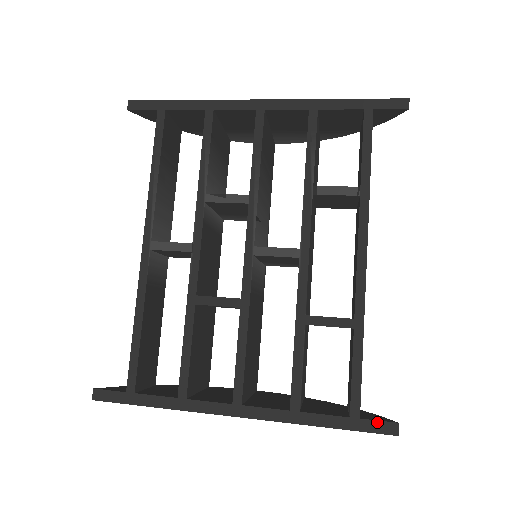
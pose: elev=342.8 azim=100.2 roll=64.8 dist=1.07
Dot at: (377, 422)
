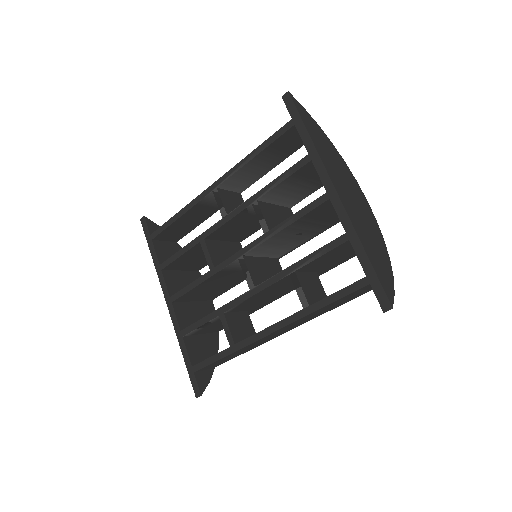
Dot at: (196, 383)
